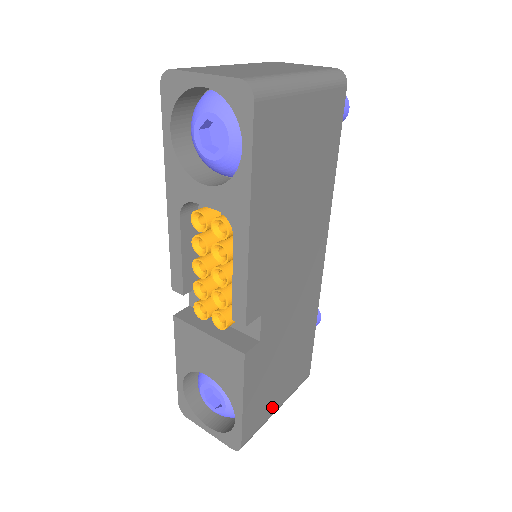
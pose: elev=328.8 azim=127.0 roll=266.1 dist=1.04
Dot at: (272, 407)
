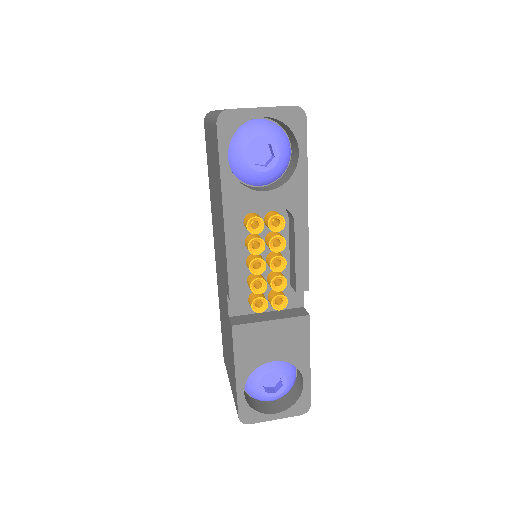
Dot at: occluded
